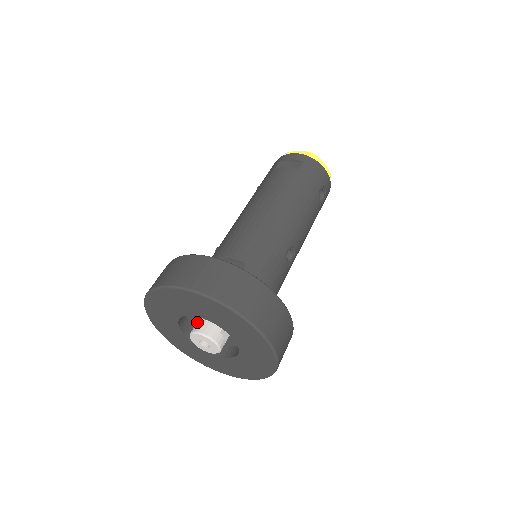
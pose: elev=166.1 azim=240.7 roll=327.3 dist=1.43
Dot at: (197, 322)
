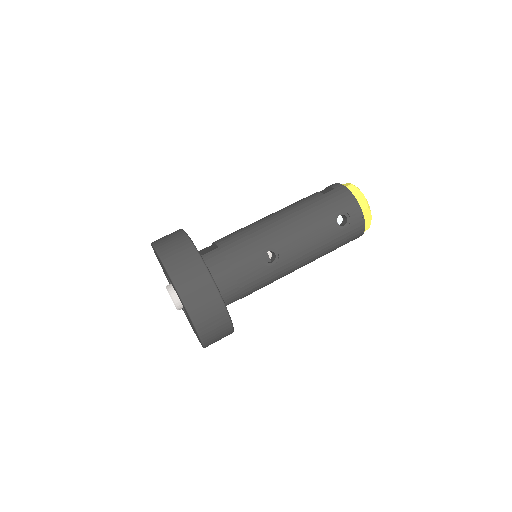
Dot at: occluded
